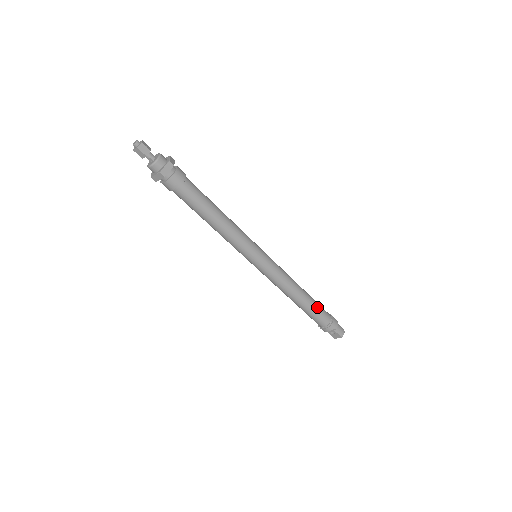
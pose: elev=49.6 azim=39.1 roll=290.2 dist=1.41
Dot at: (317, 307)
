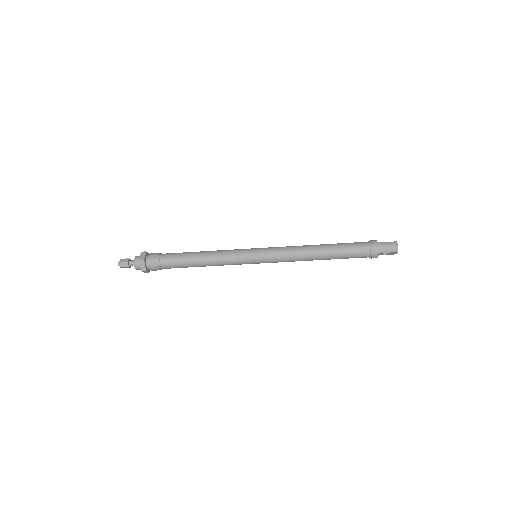
Dot at: (344, 250)
